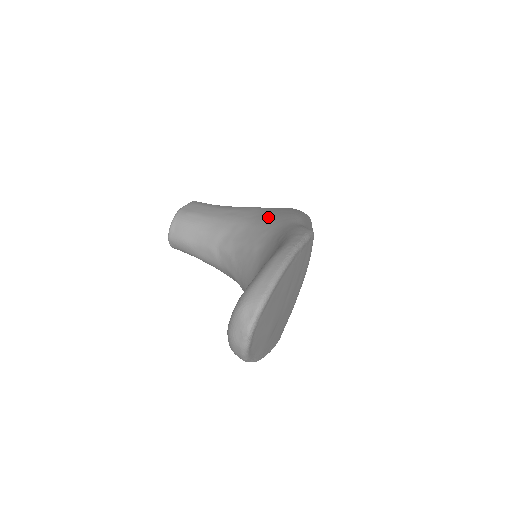
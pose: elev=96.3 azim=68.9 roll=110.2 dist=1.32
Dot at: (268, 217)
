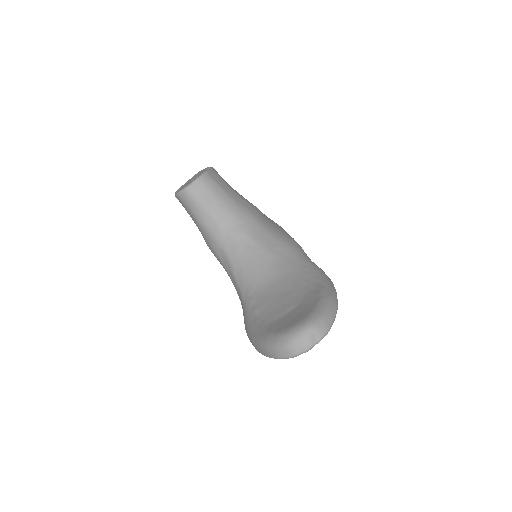
Dot at: (278, 231)
